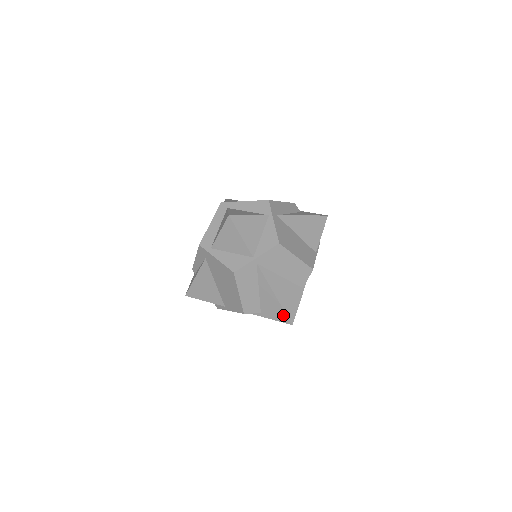
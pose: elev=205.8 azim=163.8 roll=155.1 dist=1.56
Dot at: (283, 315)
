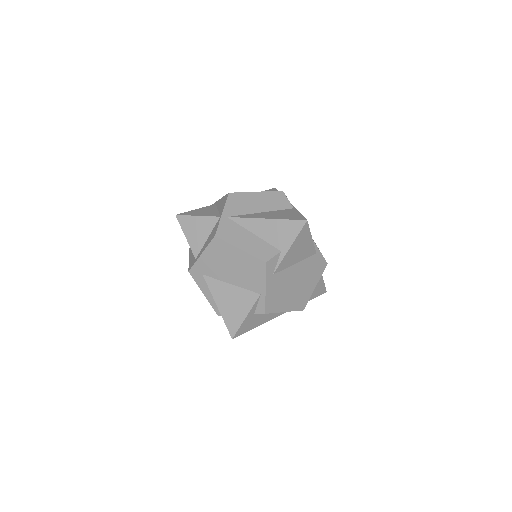
Dot at: (292, 224)
